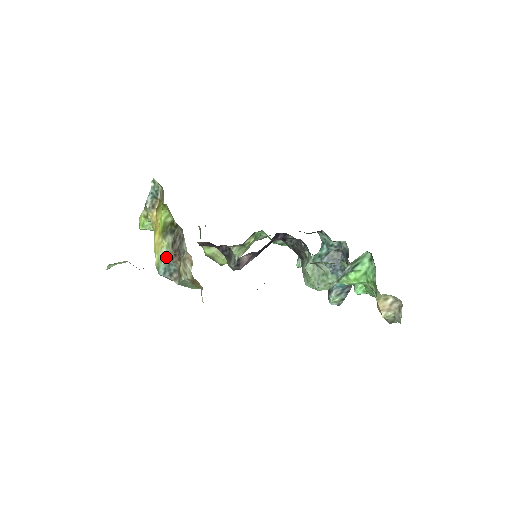
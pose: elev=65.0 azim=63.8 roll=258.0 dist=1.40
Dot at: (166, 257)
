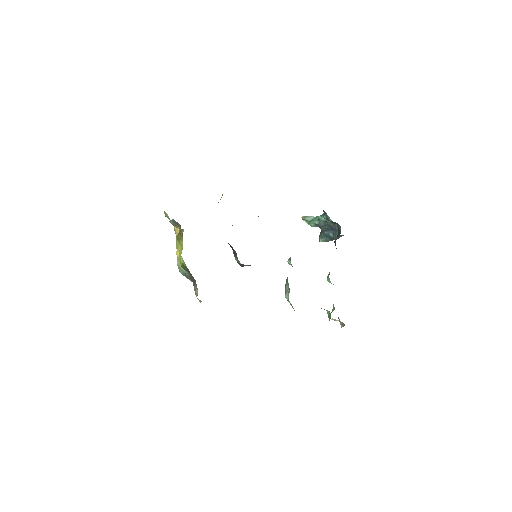
Dot at: (184, 272)
